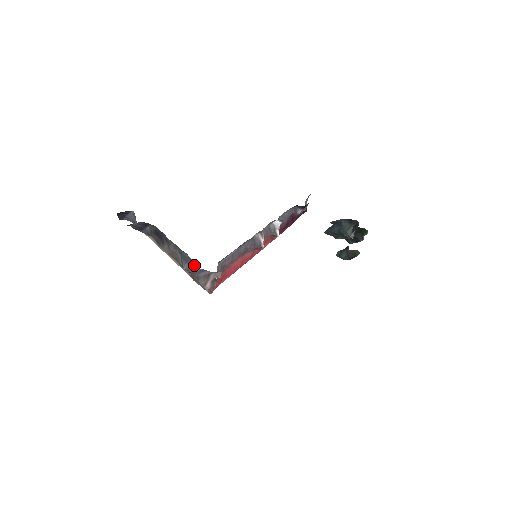
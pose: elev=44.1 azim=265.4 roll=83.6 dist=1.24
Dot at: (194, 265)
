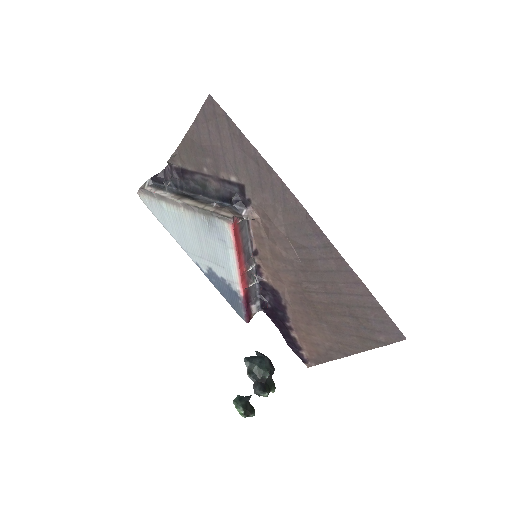
Dot at: occluded
